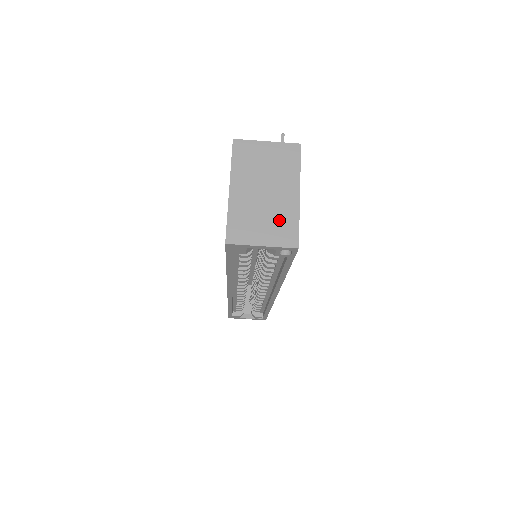
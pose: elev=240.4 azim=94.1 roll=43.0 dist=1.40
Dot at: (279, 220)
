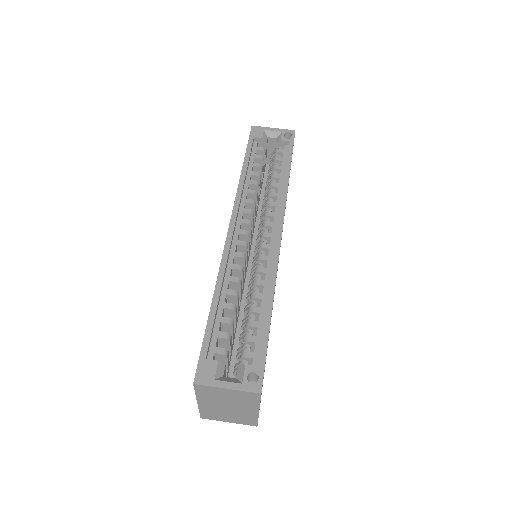
Dot at: occluded
